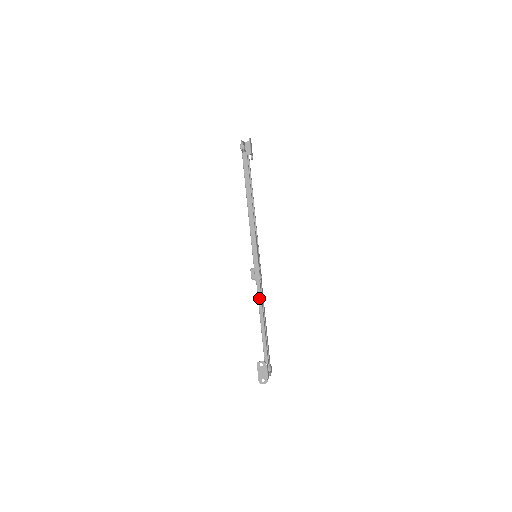
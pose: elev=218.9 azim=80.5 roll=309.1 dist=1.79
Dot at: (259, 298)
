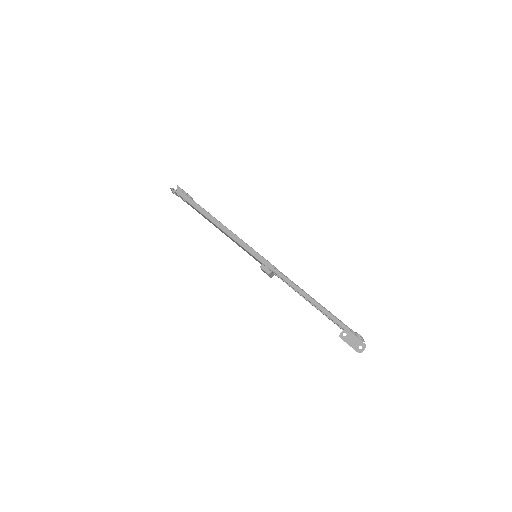
Dot at: (288, 282)
